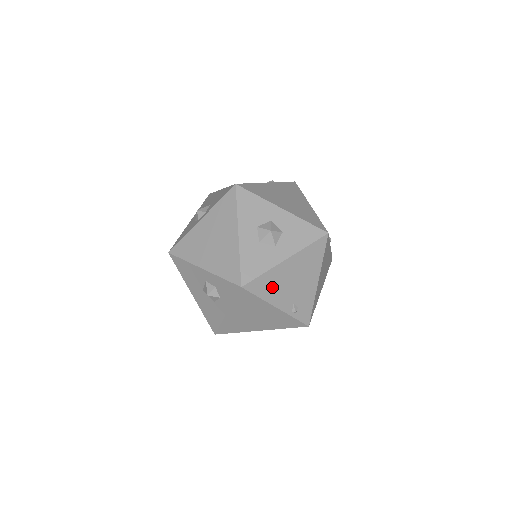
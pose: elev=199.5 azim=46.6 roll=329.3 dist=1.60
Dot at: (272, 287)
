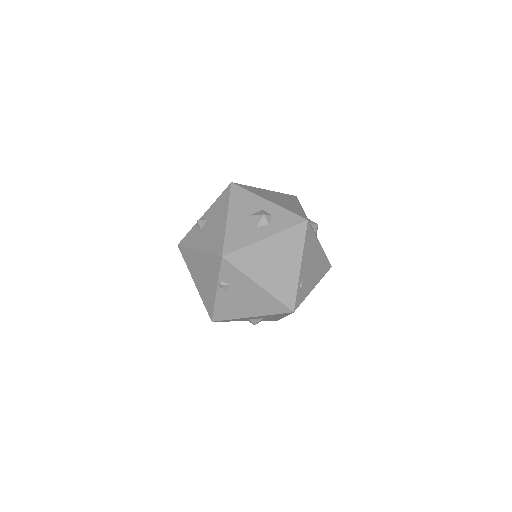
Dot at: (309, 248)
